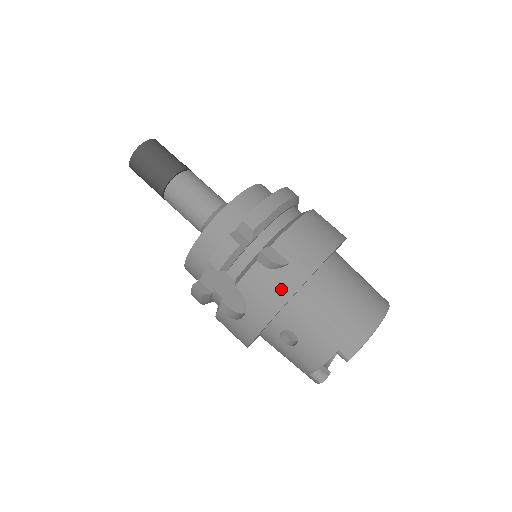
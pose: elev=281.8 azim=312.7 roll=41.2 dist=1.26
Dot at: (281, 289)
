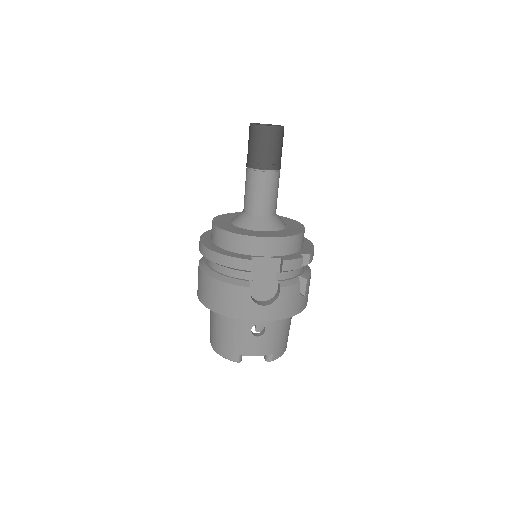
Dot at: (295, 308)
